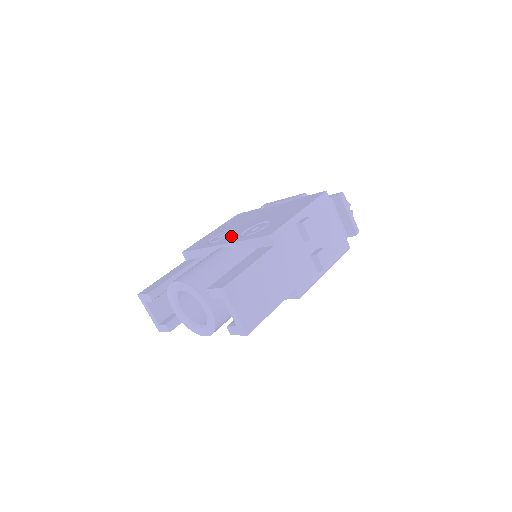
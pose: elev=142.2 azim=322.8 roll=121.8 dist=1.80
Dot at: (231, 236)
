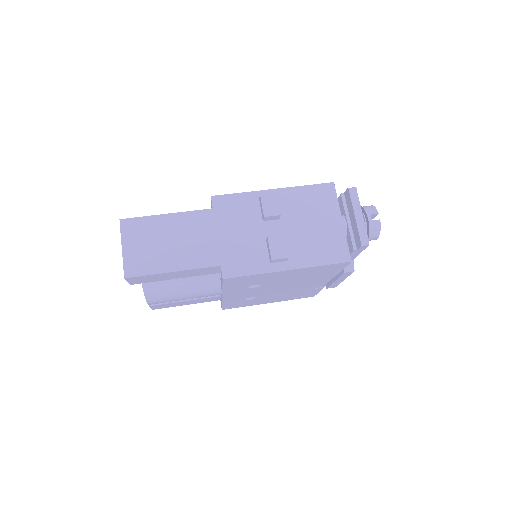
Dot at: occluded
